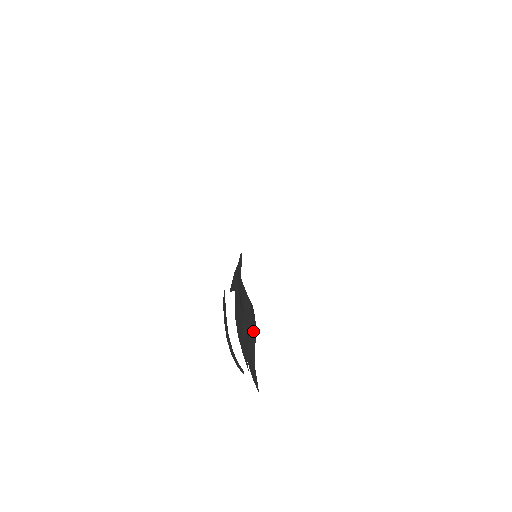
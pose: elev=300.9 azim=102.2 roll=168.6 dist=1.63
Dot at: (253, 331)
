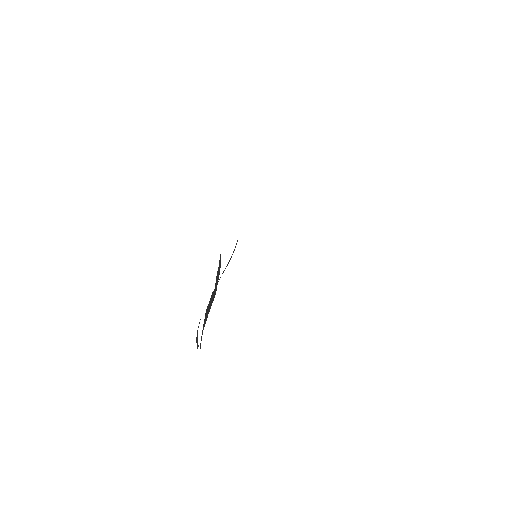
Dot at: occluded
